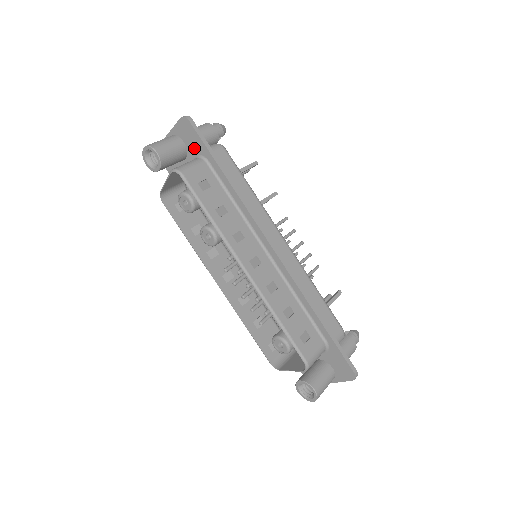
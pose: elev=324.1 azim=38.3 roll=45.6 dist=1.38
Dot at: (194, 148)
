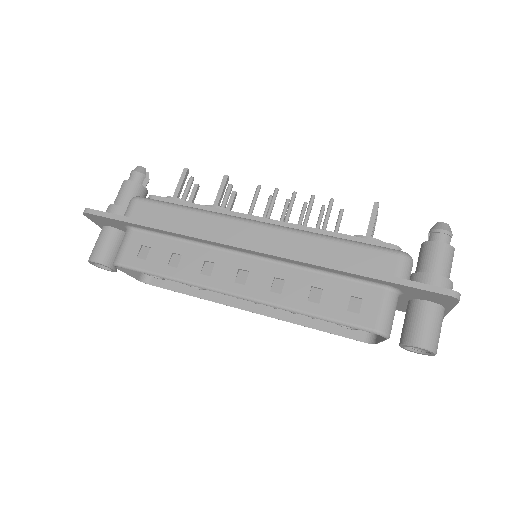
Dot at: (117, 225)
